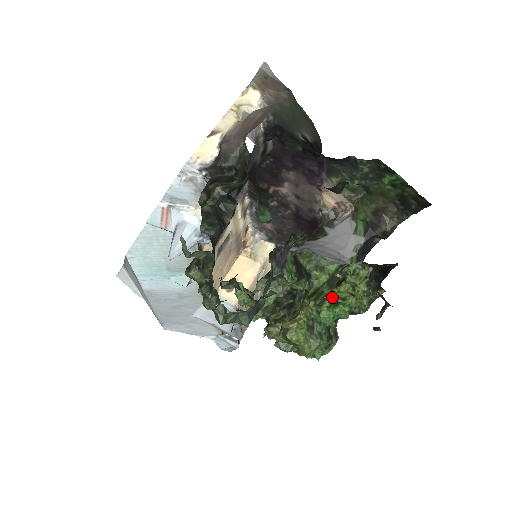
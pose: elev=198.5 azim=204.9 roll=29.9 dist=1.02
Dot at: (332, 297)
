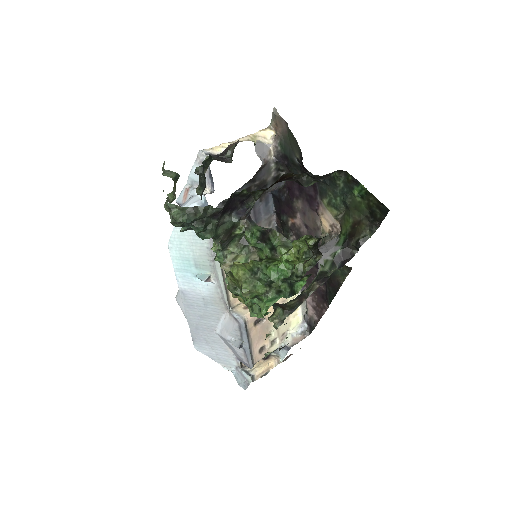
Dot at: (281, 258)
